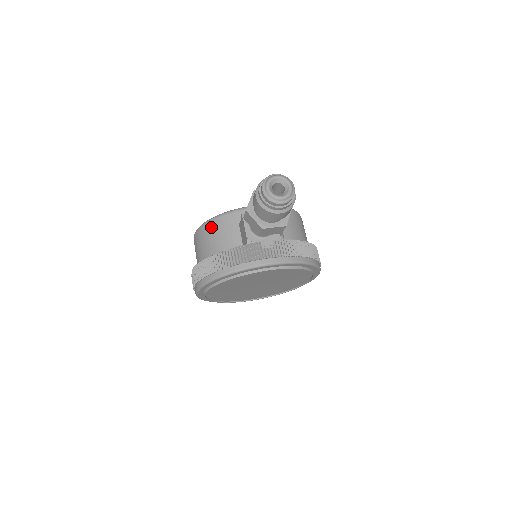
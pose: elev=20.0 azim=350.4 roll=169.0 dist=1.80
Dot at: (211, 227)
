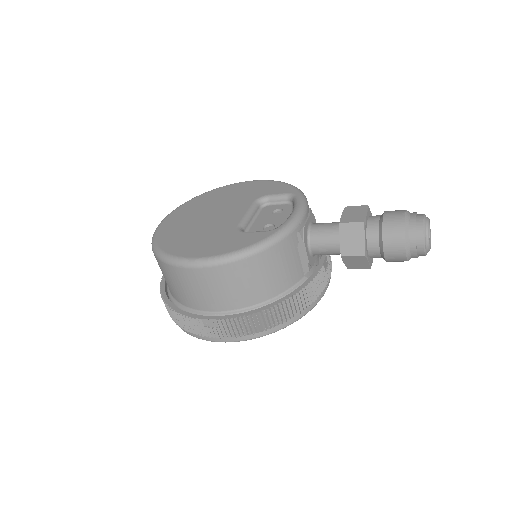
Dot at: (261, 261)
